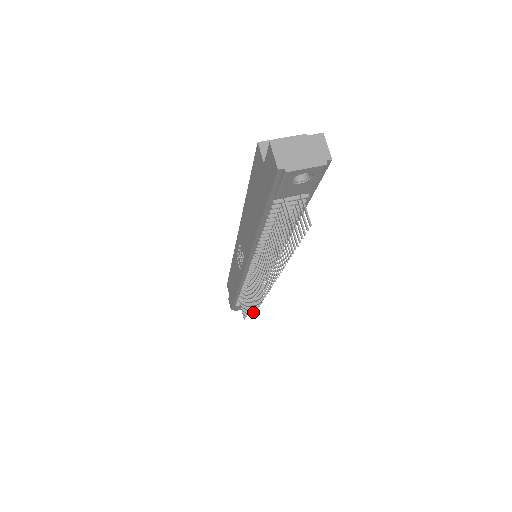
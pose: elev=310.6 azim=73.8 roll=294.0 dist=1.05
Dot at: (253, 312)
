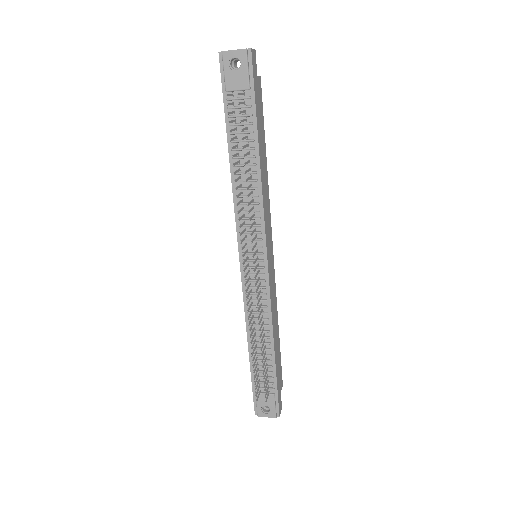
Dot at: (264, 383)
